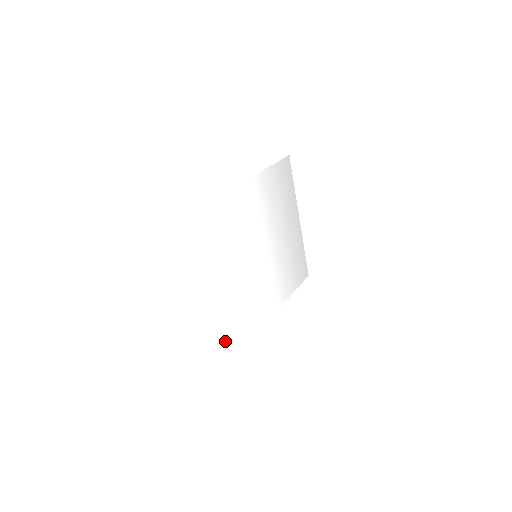
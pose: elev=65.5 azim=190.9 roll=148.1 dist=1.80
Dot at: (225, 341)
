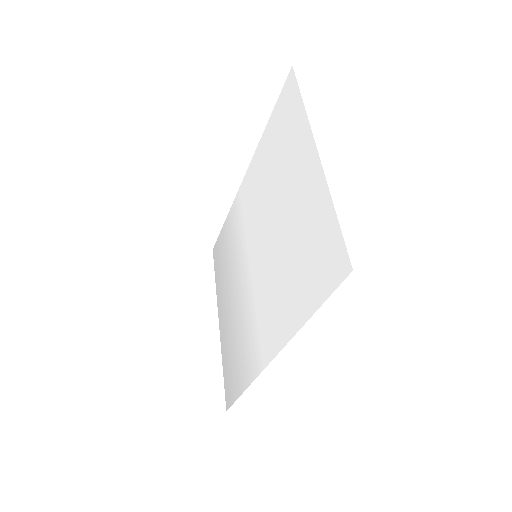
Dot at: (317, 257)
